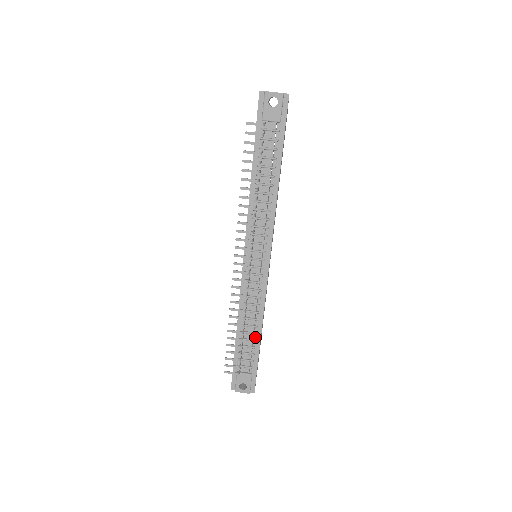
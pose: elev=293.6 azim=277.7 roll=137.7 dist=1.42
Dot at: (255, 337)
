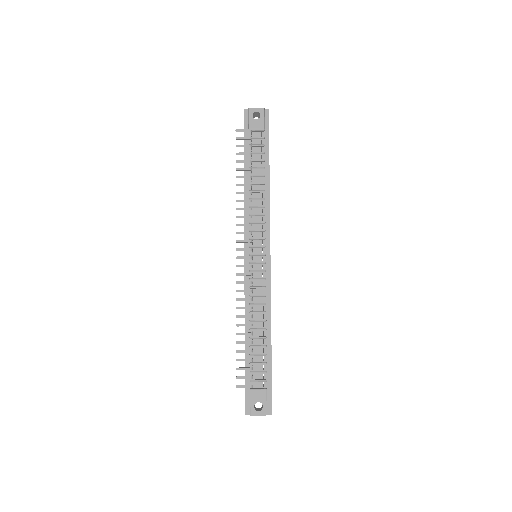
Dot at: (265, 342)
